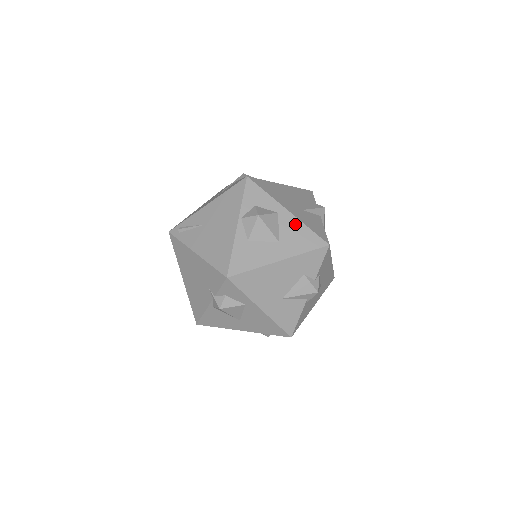
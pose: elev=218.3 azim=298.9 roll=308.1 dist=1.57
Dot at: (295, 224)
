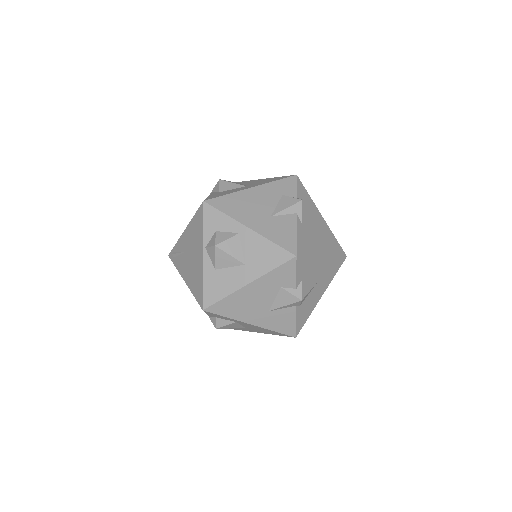
Dot at: (258, 241)
